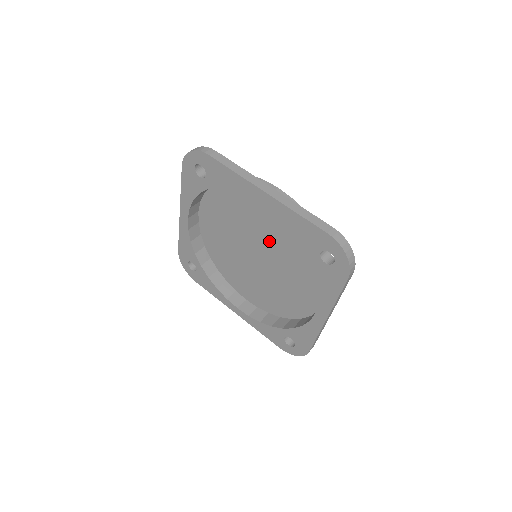
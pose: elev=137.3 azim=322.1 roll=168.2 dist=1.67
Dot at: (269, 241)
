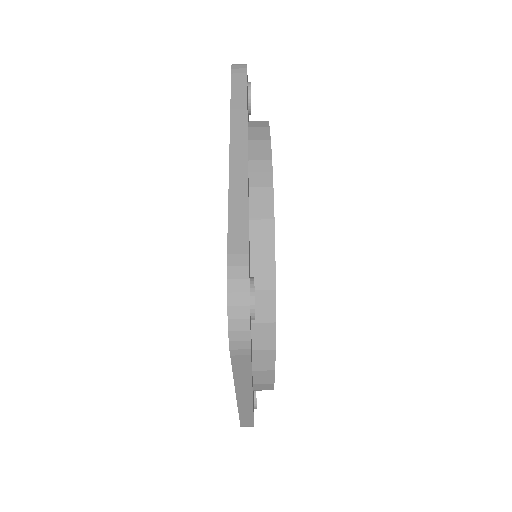
Dot at: occluded
